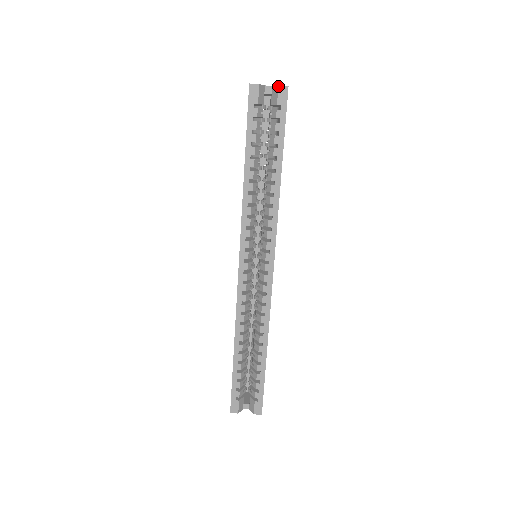
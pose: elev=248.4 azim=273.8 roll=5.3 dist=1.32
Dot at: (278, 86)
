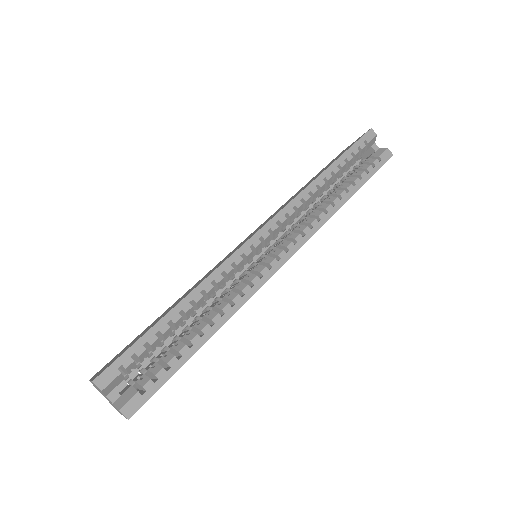
Dot at: (387, 148)
